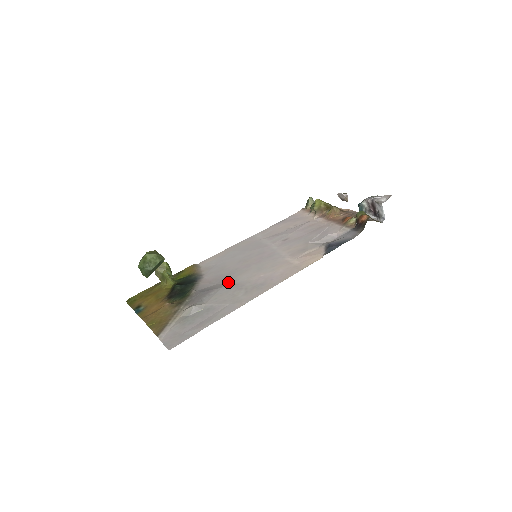
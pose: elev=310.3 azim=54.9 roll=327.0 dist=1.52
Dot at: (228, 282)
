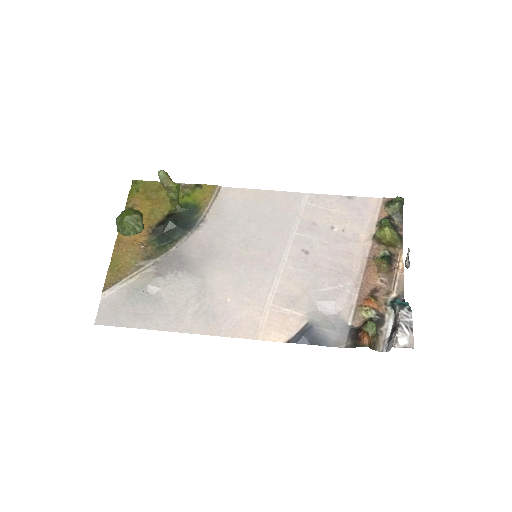
Dot at: (204, 271)
